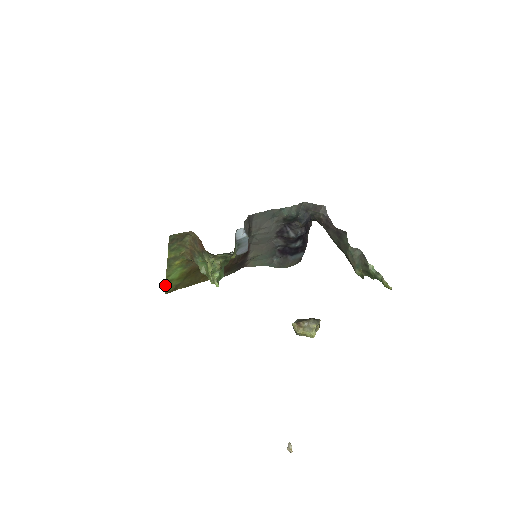
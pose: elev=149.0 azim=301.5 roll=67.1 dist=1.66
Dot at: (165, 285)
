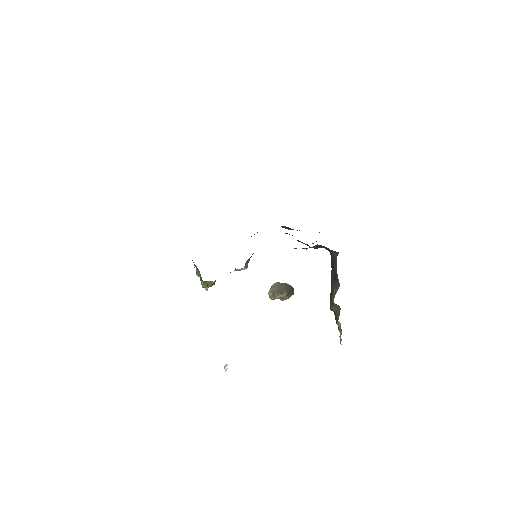
Dot at: occluded
